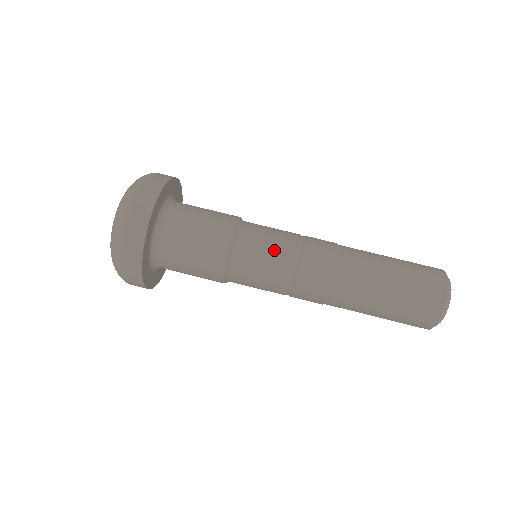
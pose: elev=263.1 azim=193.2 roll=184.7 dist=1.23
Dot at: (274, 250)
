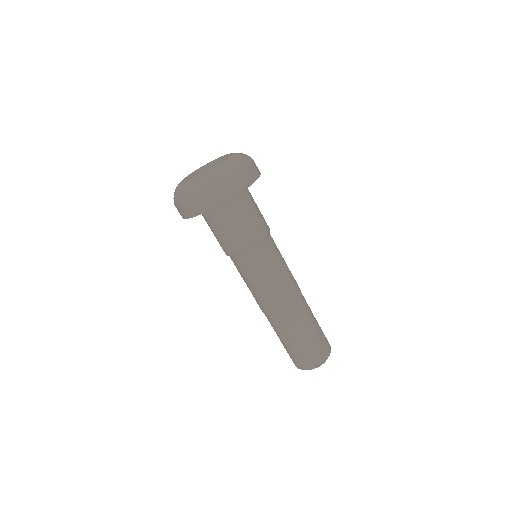
Dot at: (271, 270)
